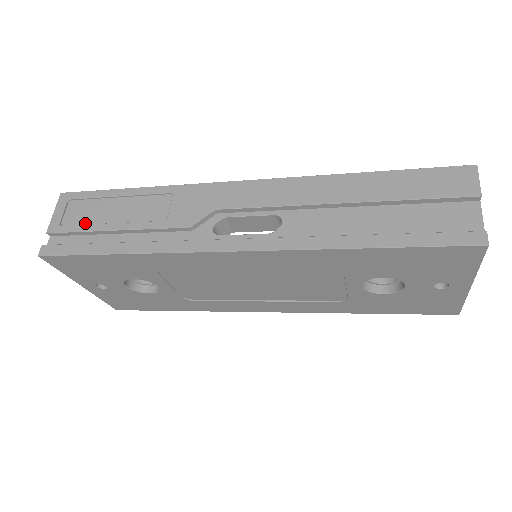
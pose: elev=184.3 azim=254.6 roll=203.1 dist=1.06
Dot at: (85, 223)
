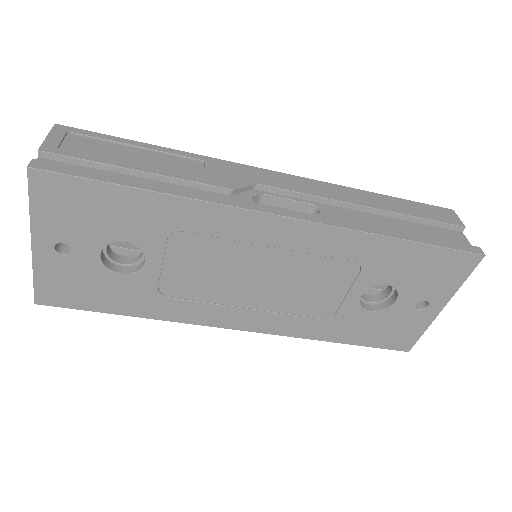
Dot at: (95, 156)
